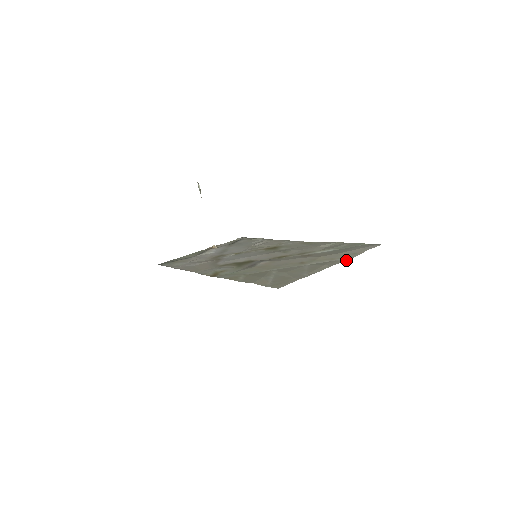
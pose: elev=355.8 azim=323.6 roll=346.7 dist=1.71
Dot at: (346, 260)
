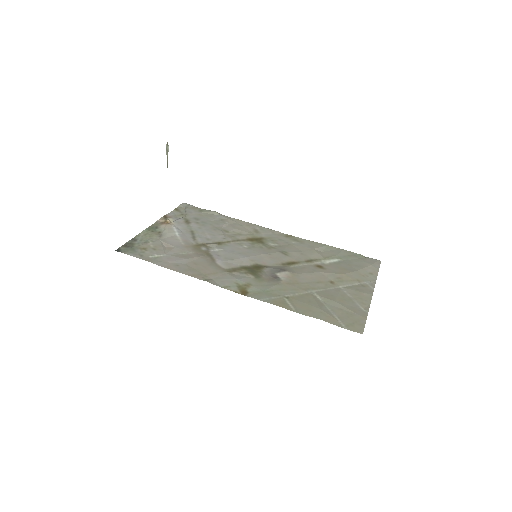
Dot at: occluded
